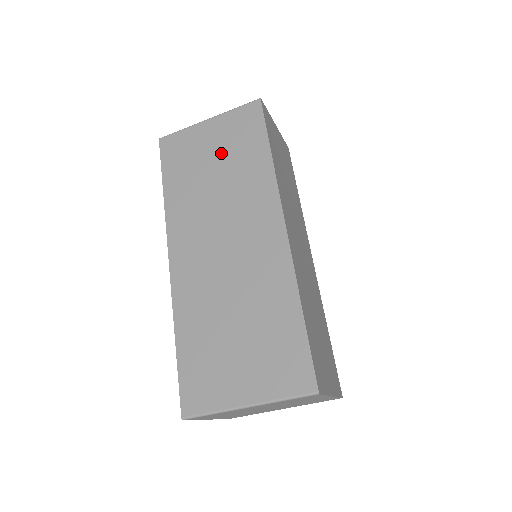
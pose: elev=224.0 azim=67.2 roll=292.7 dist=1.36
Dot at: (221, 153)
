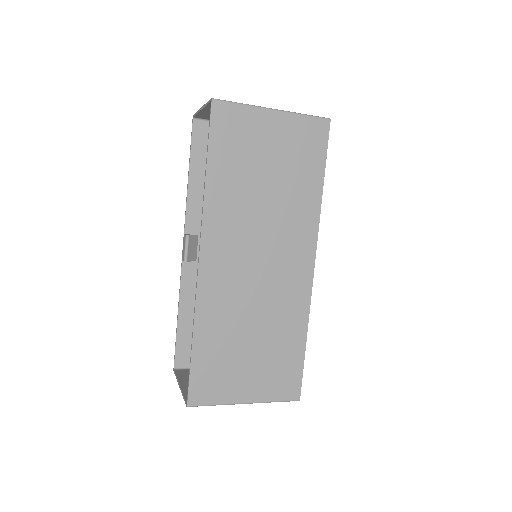
Dot at: (278, 162)
